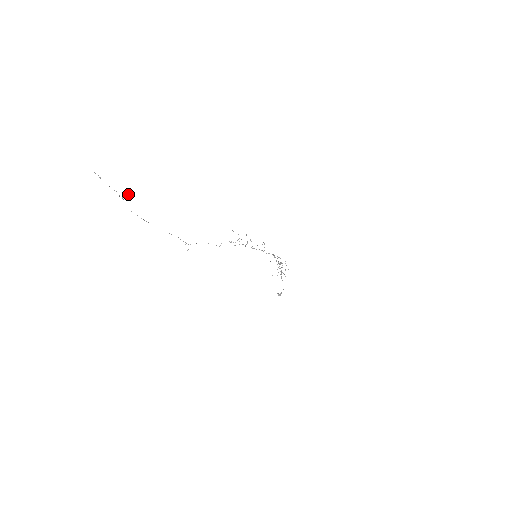
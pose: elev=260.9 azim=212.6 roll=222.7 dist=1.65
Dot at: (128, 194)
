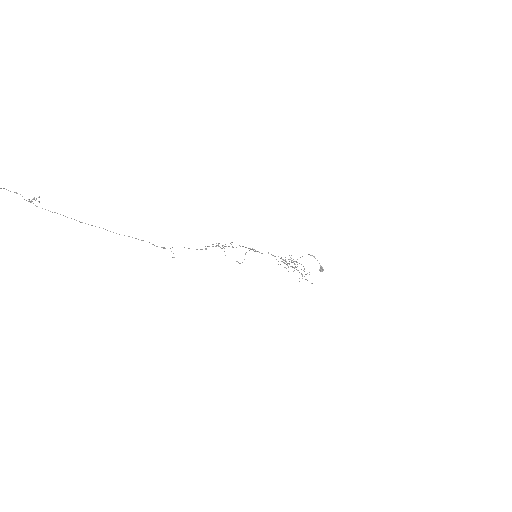
Dot at: (34, 198)
